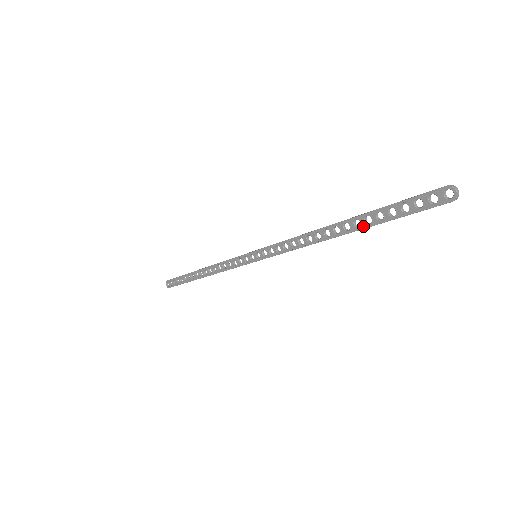
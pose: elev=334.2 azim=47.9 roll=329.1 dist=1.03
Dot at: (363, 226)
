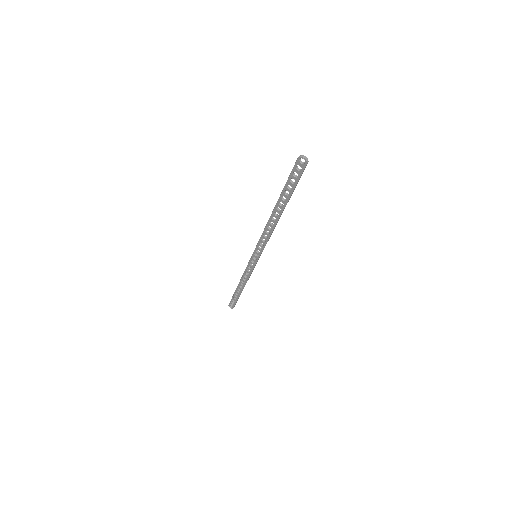
Dot at: (285, 203)
